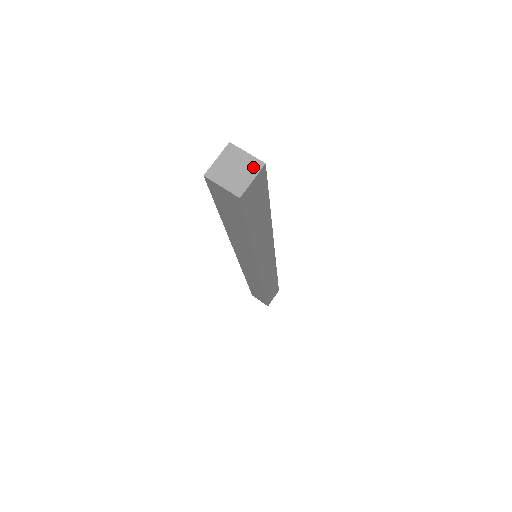
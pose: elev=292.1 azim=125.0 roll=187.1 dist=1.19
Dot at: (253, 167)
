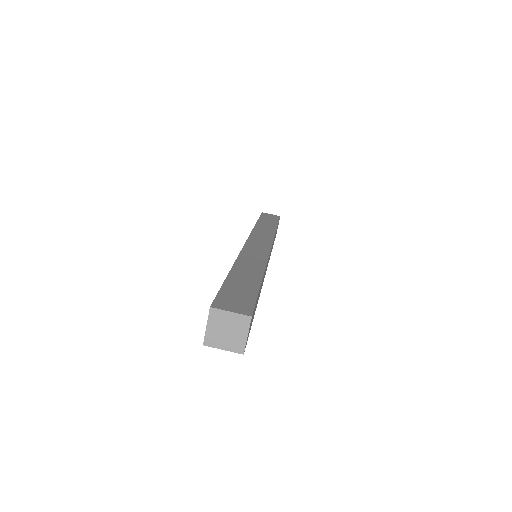
Dot at: (242, 324)
